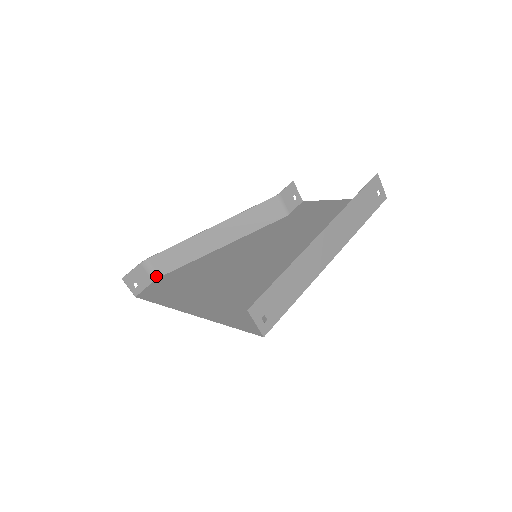
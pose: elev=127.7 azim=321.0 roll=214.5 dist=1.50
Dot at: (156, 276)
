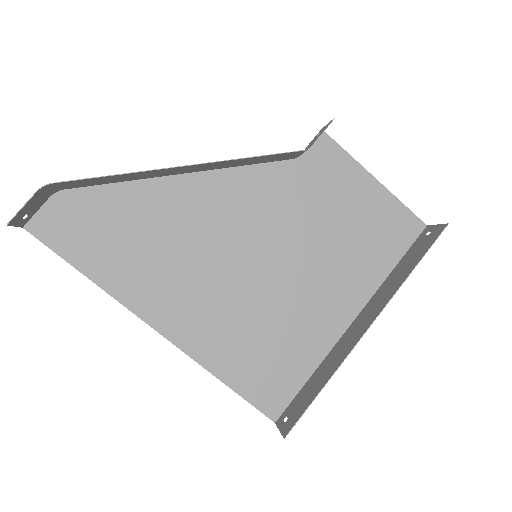
Dot at: (57, 190)
